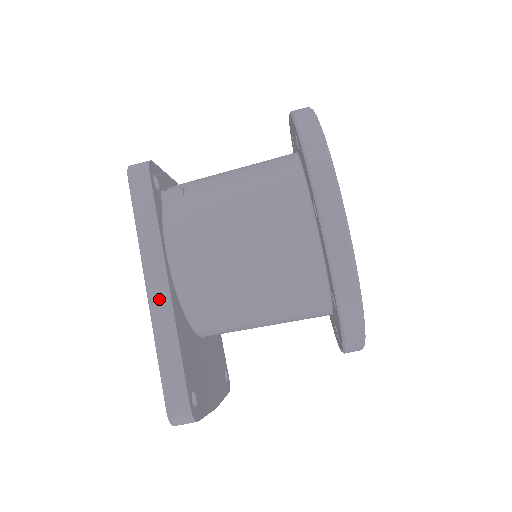
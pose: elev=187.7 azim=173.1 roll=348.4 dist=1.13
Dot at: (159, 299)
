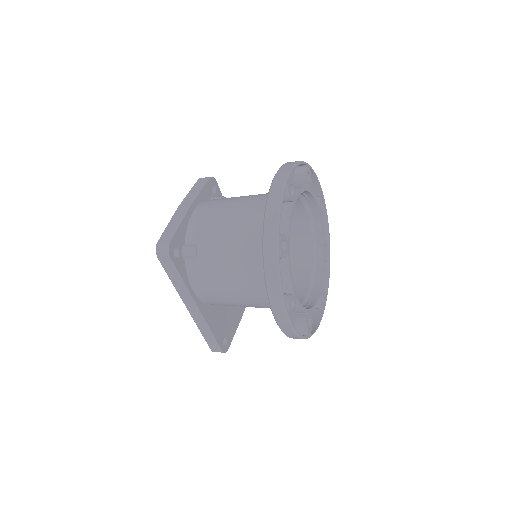
Dot at: (195, 314)
